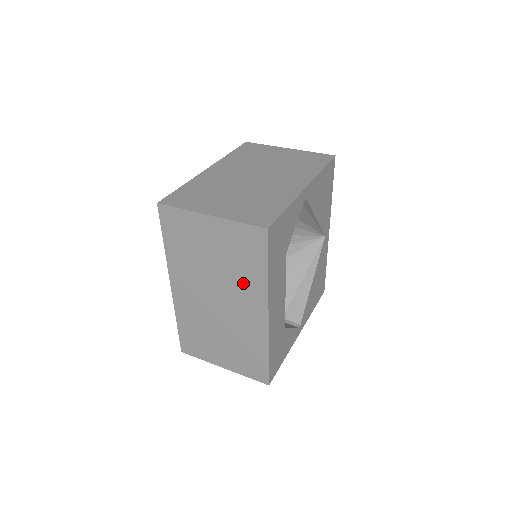
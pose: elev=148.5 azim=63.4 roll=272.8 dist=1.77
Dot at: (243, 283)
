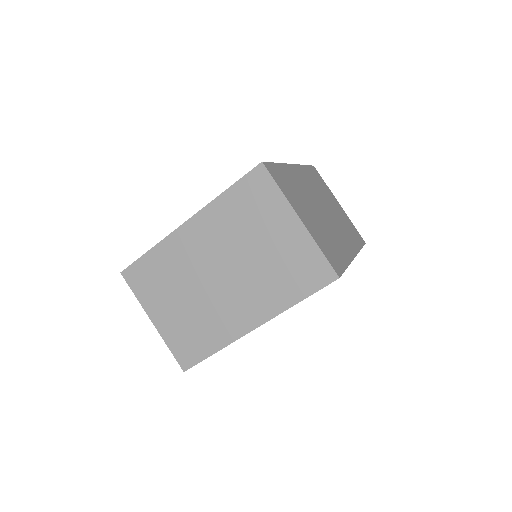
Dot at: occluded
